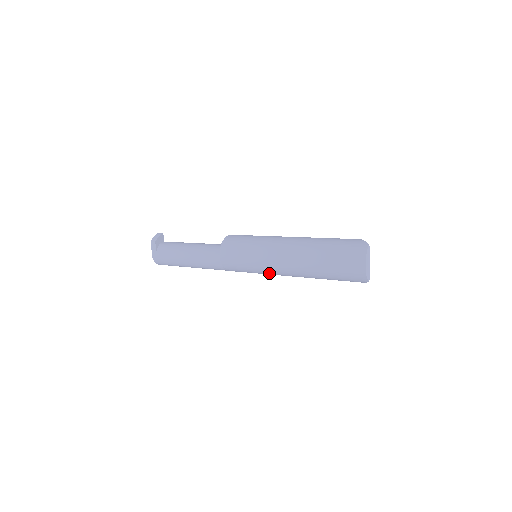
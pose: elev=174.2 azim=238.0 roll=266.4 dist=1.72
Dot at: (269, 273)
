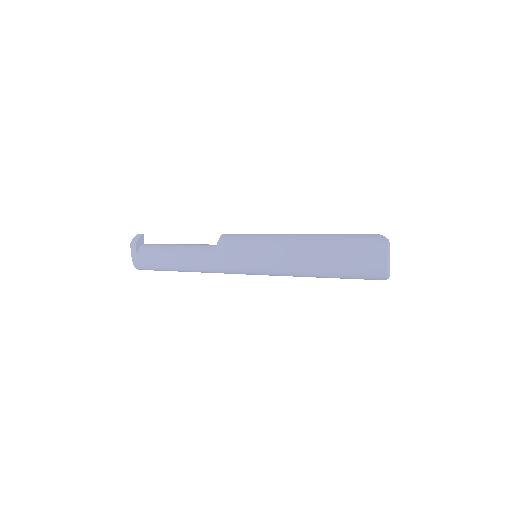
Dot at: (273, 274)
